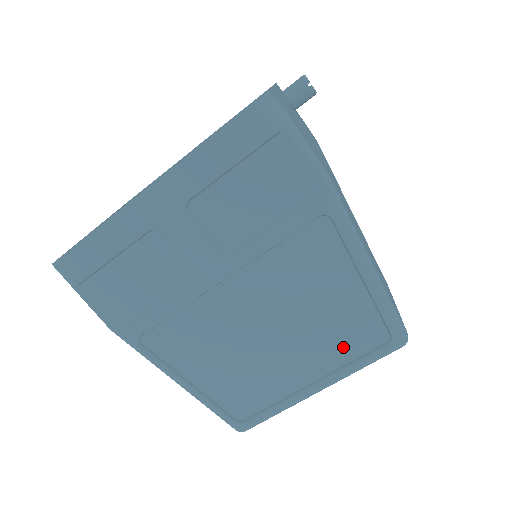
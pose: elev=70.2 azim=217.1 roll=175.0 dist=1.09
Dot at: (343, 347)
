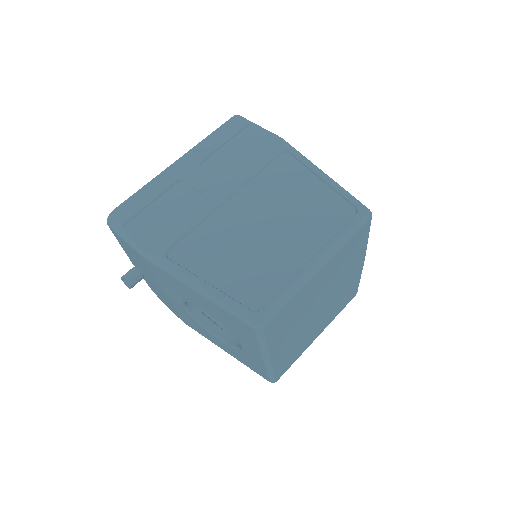
Dot at: (325, 225)
